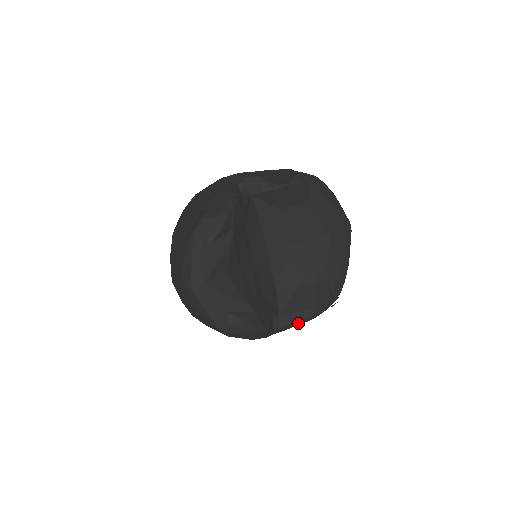
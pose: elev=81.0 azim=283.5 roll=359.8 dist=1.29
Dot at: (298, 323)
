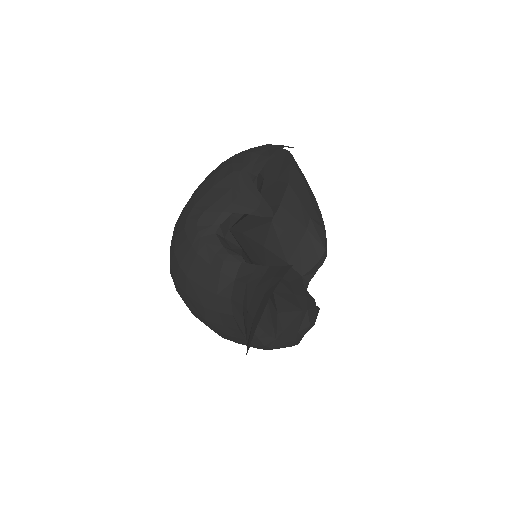
Dot at: occluded
